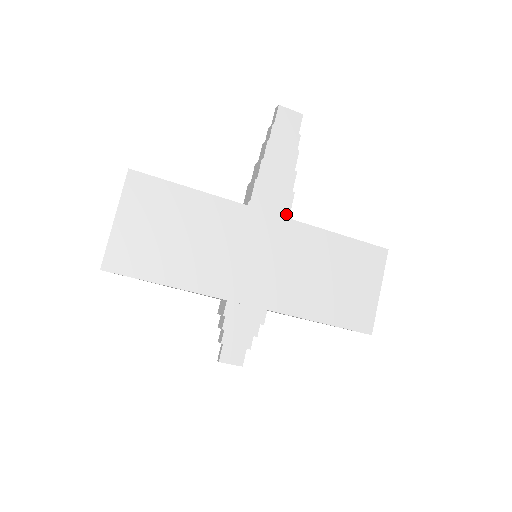
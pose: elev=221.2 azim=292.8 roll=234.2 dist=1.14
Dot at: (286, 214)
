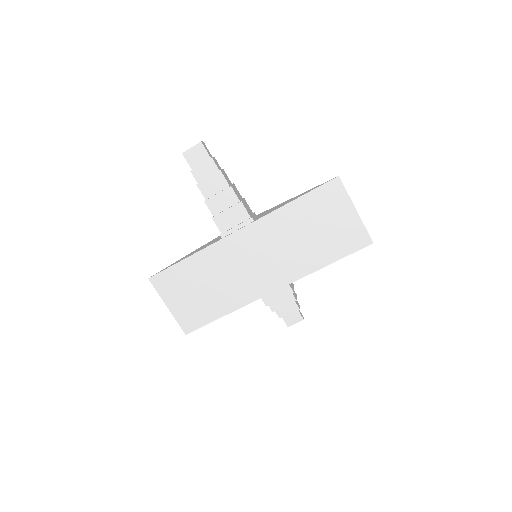
Dot at: (248, 221)
